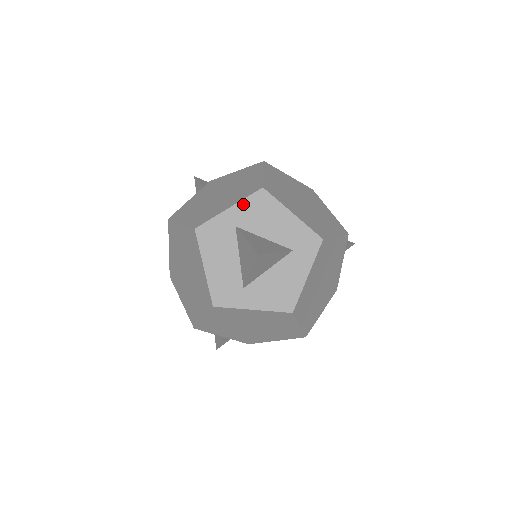
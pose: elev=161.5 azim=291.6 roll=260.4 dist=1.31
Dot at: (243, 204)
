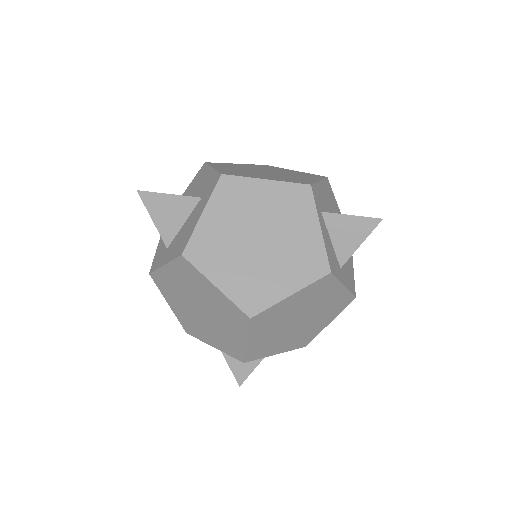
Dot at: (192, 183)
